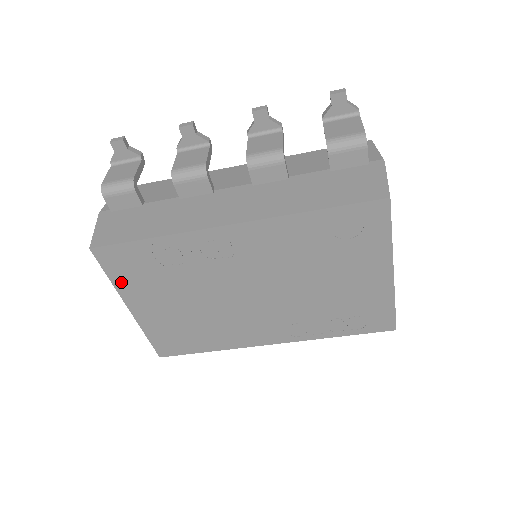
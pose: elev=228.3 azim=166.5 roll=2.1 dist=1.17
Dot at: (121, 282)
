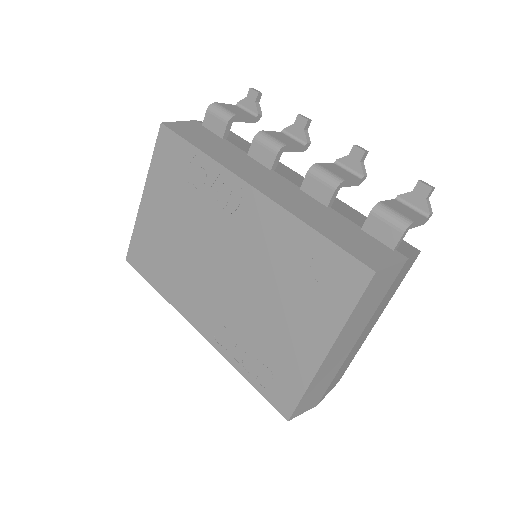
Dot at: (156, 169)
